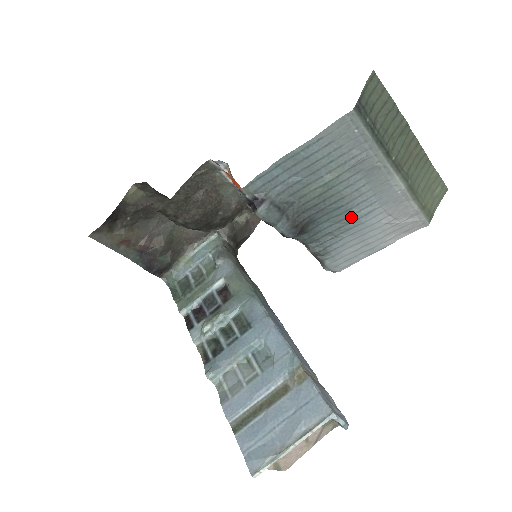
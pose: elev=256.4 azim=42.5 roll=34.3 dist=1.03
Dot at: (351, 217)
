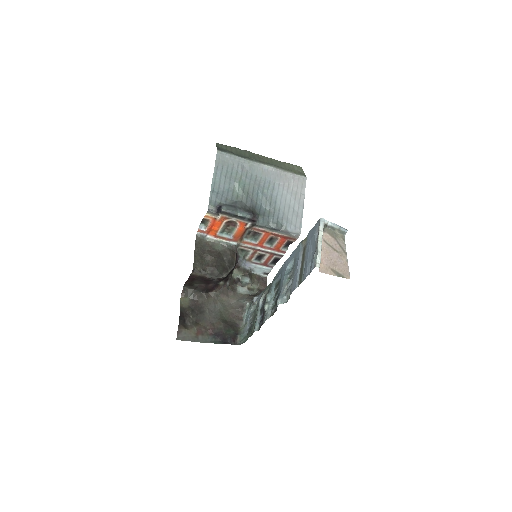
Dot at: (268, 194)
